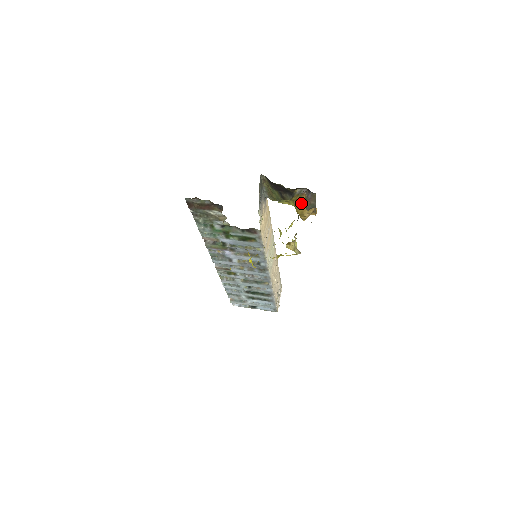
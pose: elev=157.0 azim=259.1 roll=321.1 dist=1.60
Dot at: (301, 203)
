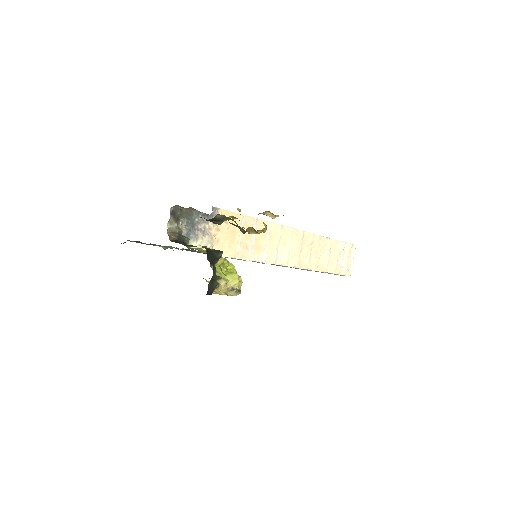
Dot at: occluded
